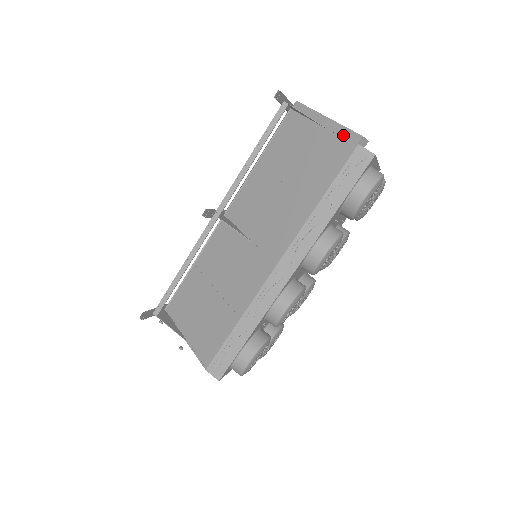
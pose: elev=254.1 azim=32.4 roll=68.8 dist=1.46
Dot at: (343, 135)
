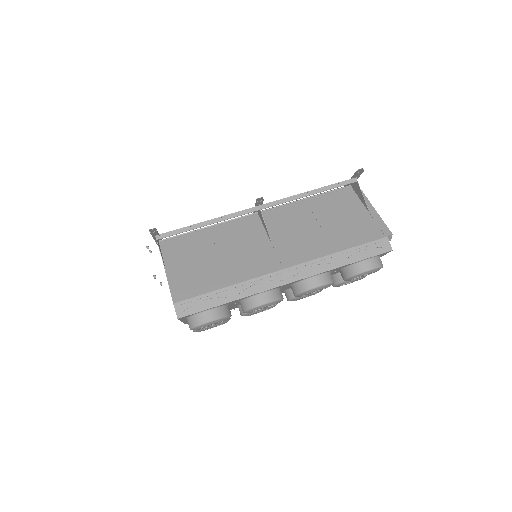
Dot at: (380, 225)
